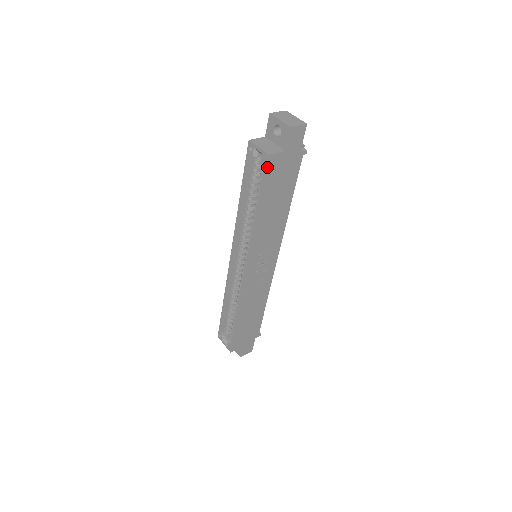
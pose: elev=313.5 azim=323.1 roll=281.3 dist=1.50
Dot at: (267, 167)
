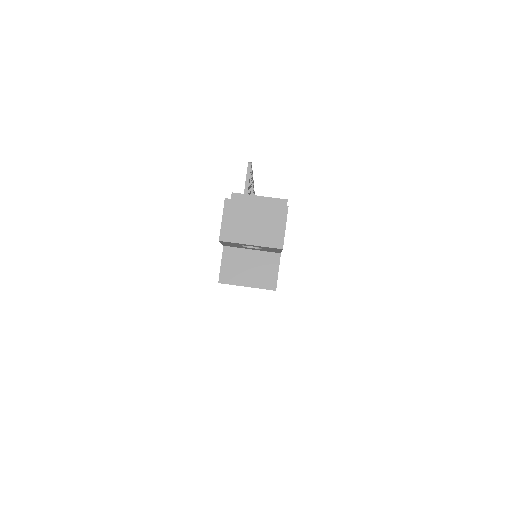
Dot at: occluded
